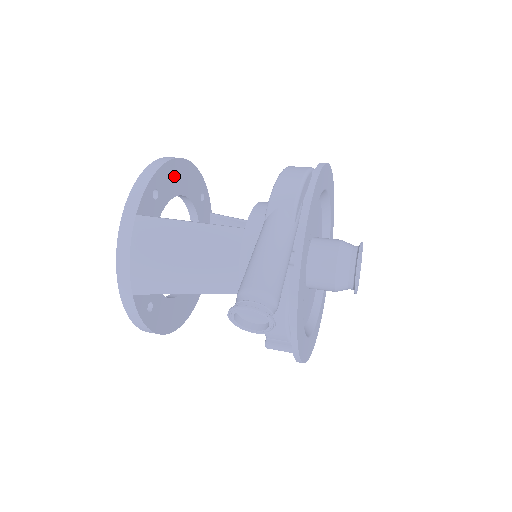
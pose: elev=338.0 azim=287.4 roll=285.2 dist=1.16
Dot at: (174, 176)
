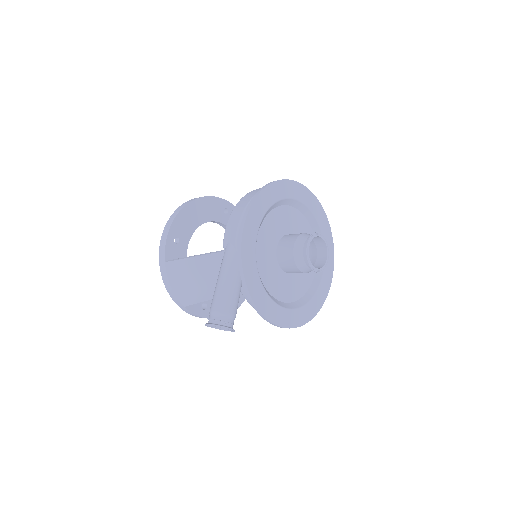
Dot at: (189, 217)
